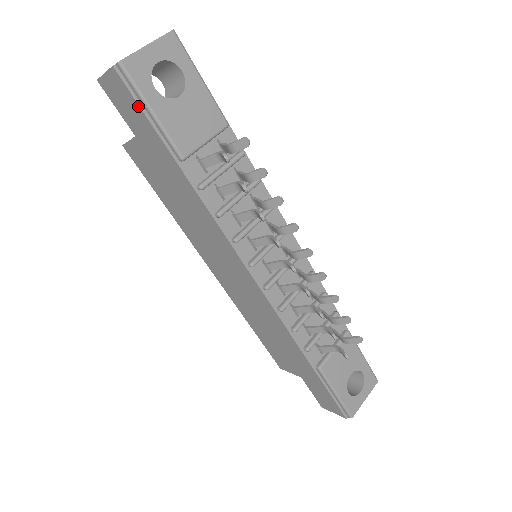
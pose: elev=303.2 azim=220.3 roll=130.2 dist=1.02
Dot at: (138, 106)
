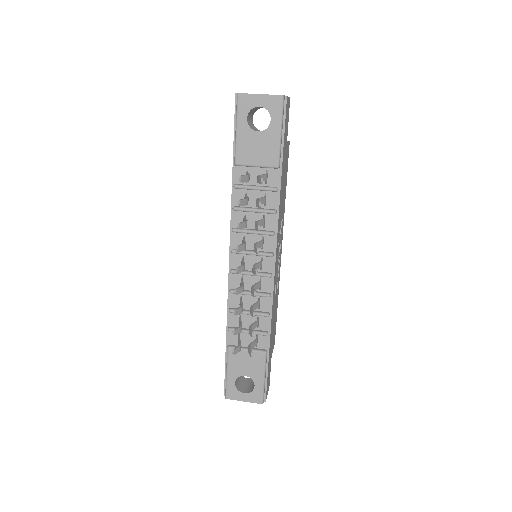
Dot at: (235, 121)
